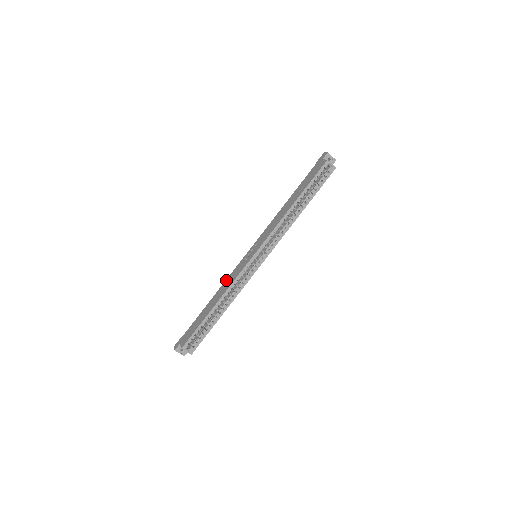
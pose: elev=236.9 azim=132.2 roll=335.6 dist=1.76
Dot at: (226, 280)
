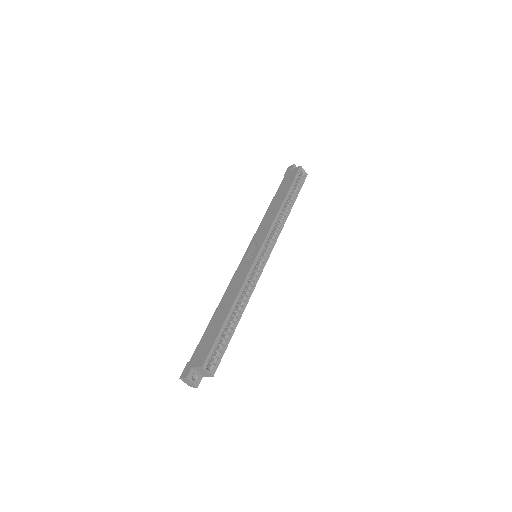
Dot at: (229, 285)
